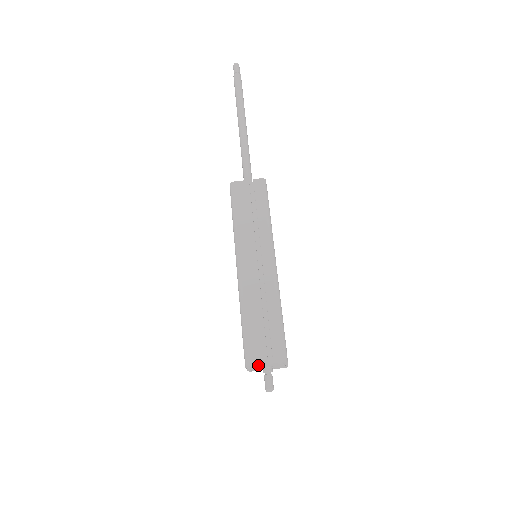
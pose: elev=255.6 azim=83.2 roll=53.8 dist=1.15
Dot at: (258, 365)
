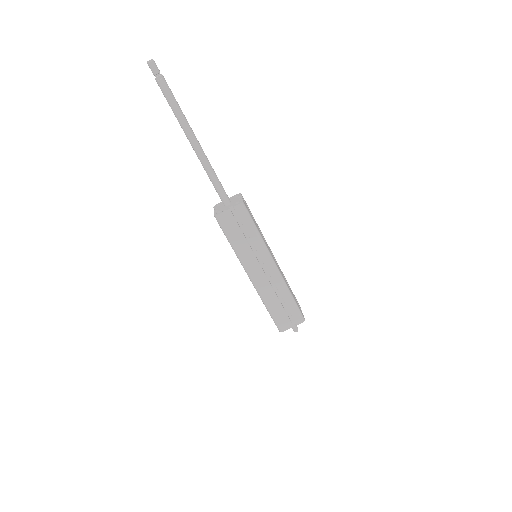
Dot at: (287, 328)
